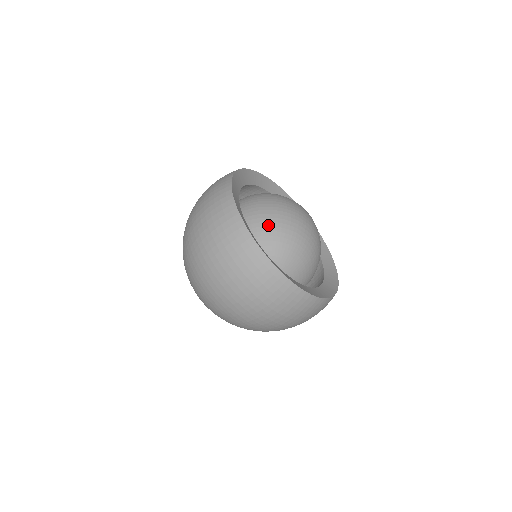
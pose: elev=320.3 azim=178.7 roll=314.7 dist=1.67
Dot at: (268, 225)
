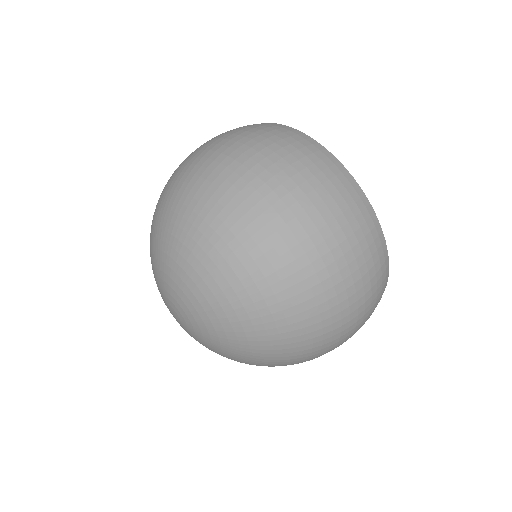
Dot at: occluded
